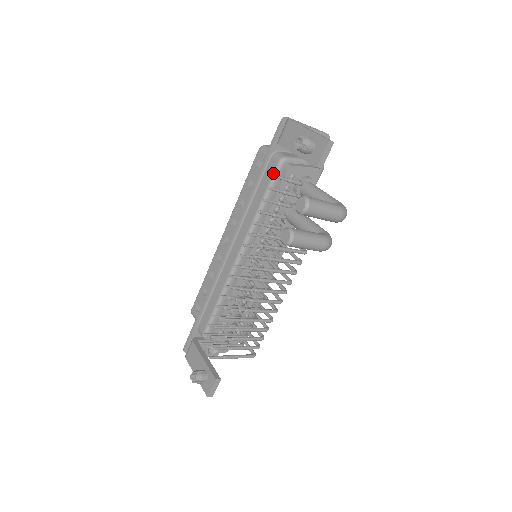
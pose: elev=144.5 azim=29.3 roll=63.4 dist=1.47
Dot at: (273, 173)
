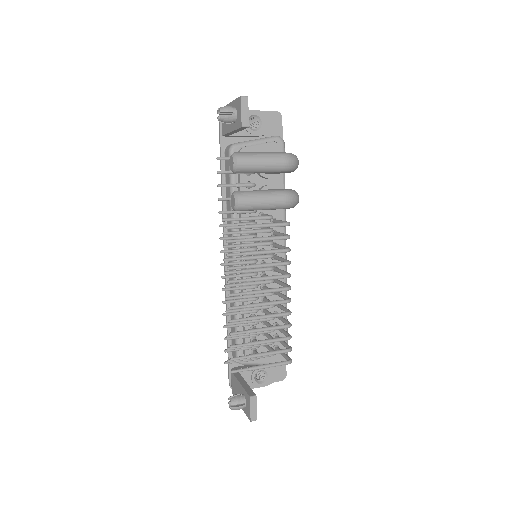
Dot at: occluded
